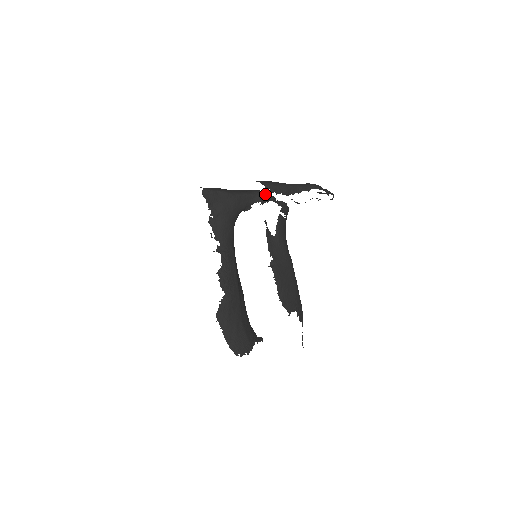
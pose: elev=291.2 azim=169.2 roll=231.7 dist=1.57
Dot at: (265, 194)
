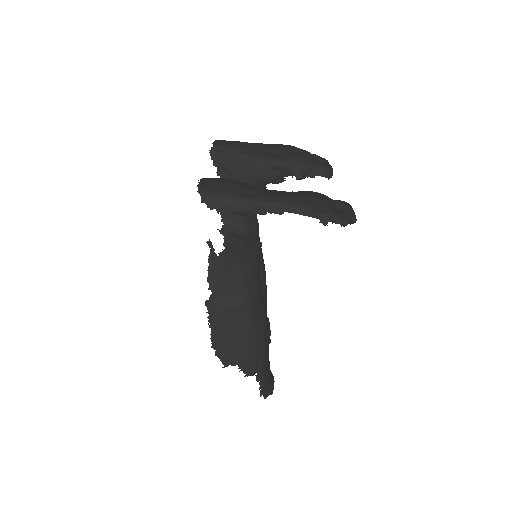
Dot at: (309, 165)
